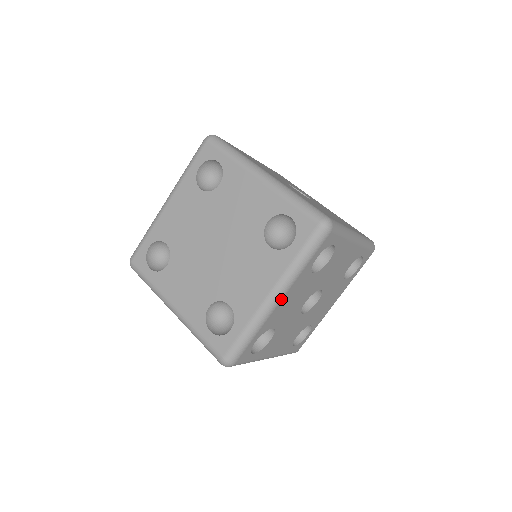
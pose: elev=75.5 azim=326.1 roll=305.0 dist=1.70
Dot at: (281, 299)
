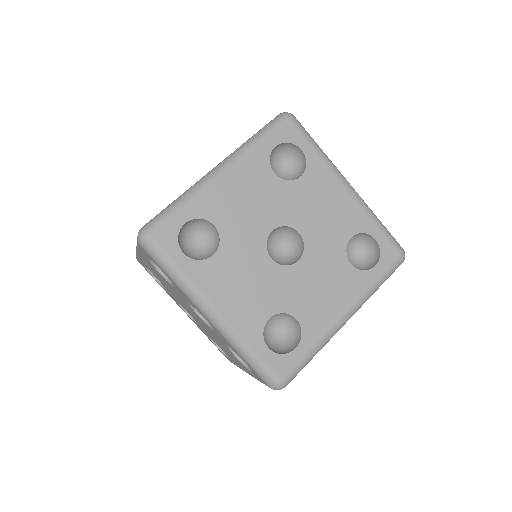
Dot at: (225, 172)
